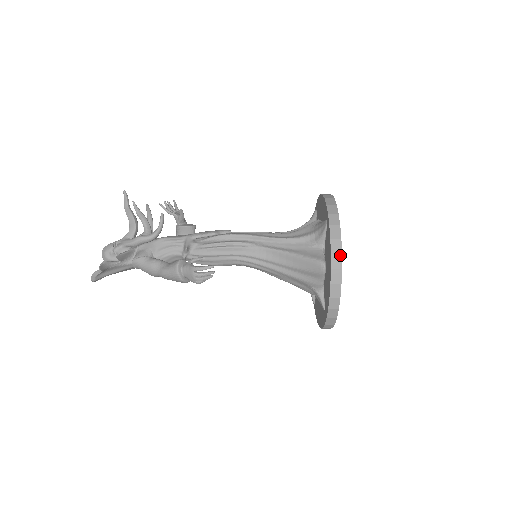
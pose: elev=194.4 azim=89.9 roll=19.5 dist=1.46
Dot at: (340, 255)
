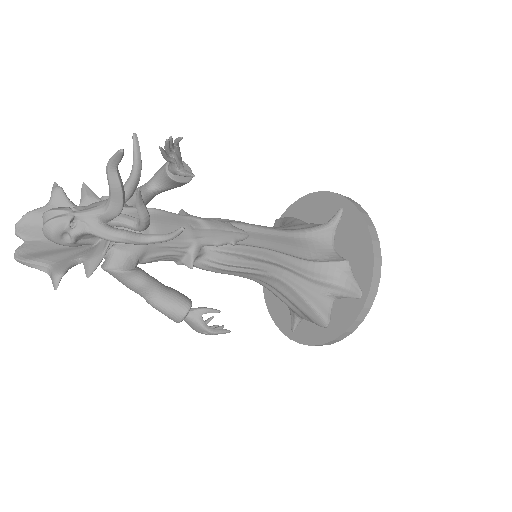
Dot at: (351, 333)
